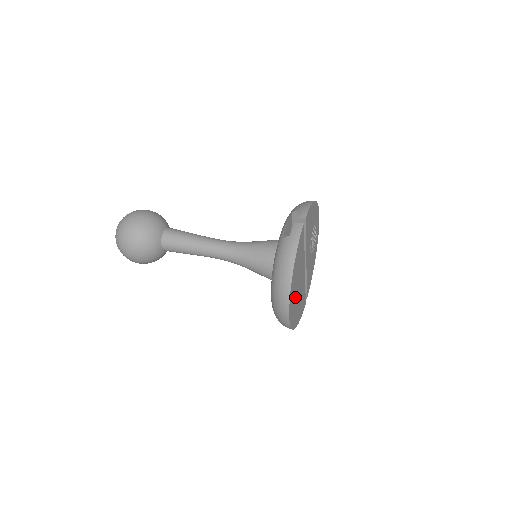
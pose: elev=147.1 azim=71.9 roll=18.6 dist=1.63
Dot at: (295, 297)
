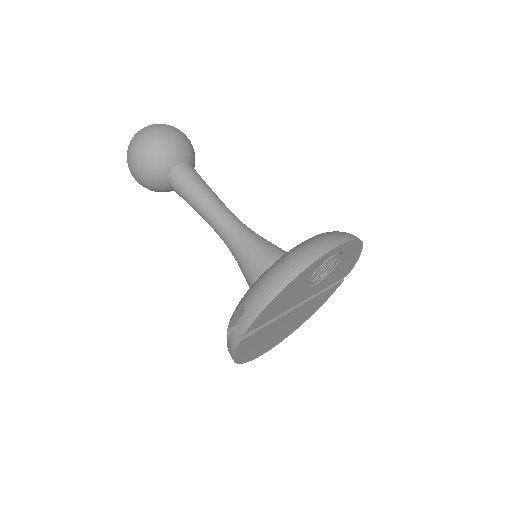
Dot at: (276, 337)
